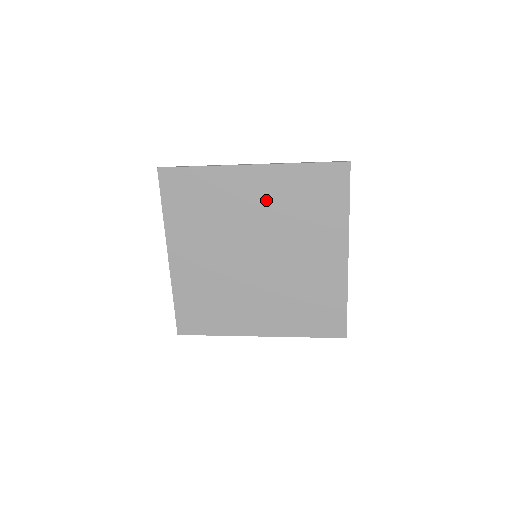
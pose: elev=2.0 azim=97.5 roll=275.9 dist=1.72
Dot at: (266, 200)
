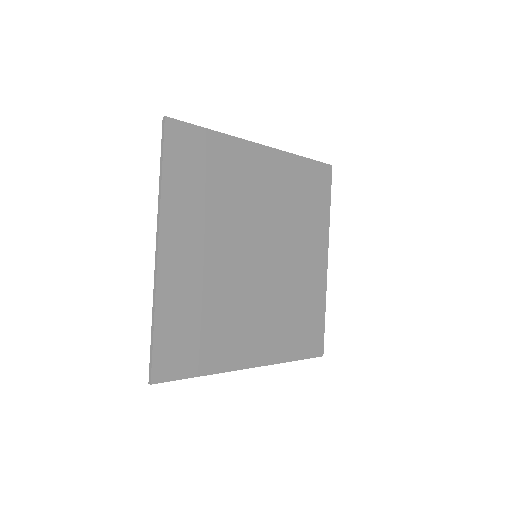
Dot at: (272, 188)
